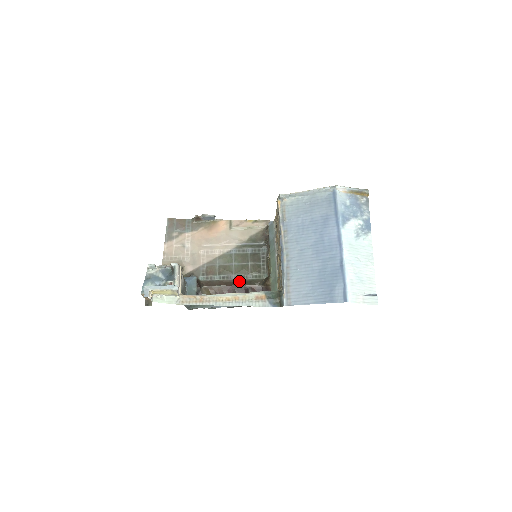
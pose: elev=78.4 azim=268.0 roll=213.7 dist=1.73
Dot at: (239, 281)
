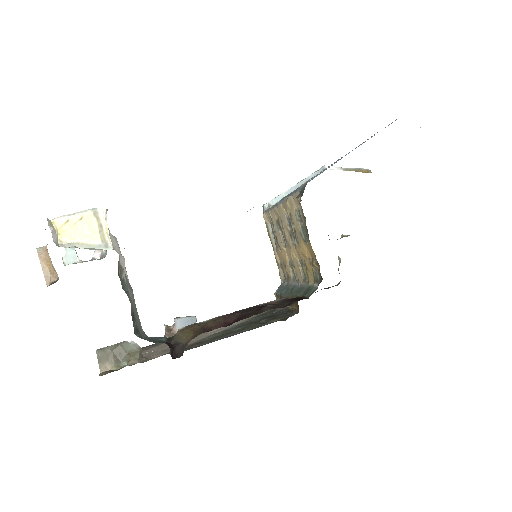
Dot at: (248, 330)
